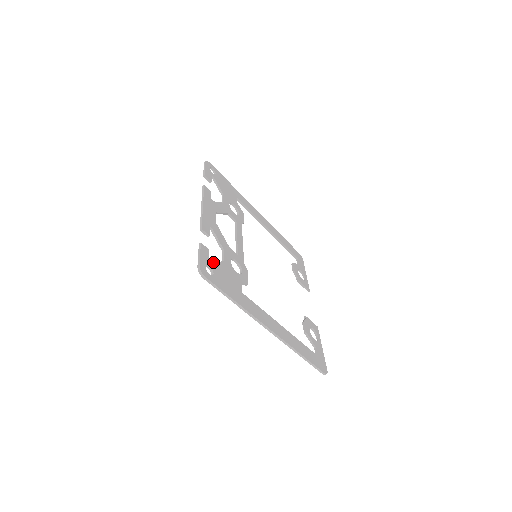
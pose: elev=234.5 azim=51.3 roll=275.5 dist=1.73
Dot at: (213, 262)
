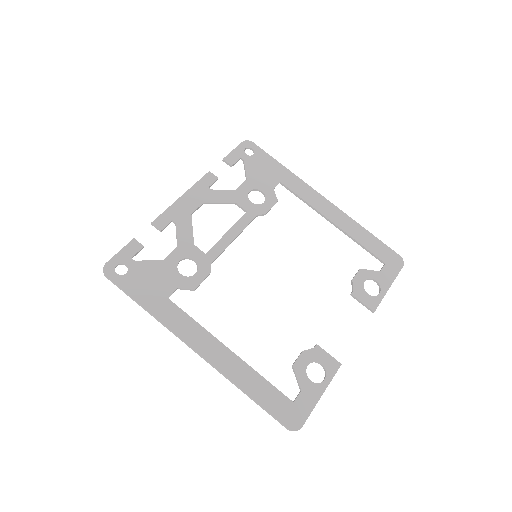
Dot at: occluded
